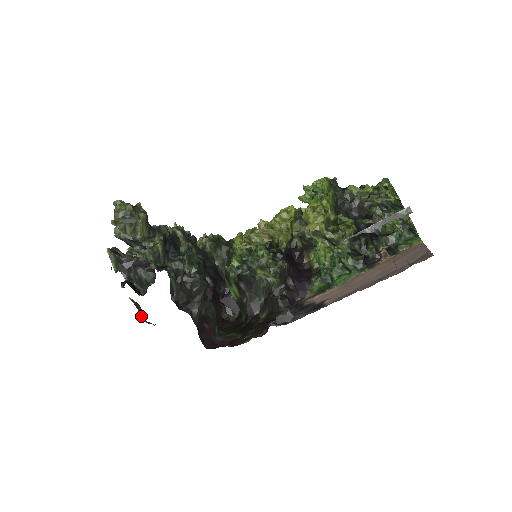
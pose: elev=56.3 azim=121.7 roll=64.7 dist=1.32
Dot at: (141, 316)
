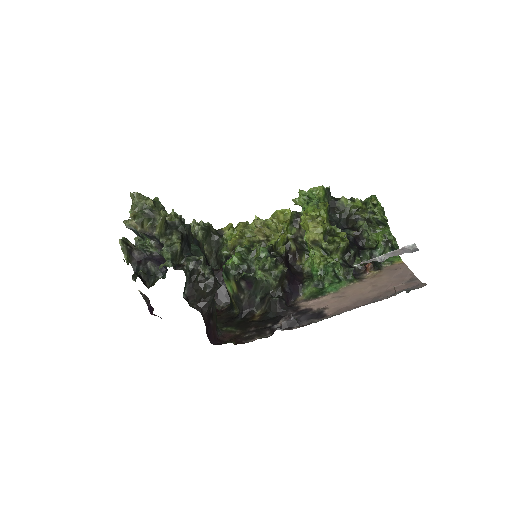
Dot at: (148, 308)
